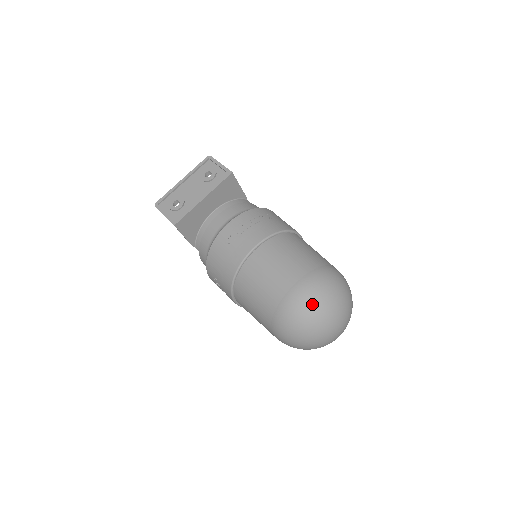
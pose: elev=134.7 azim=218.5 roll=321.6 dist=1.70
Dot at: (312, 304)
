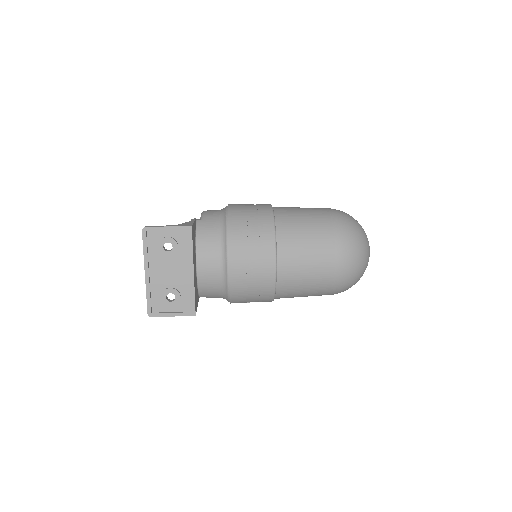
Dot at: (357, 262)
